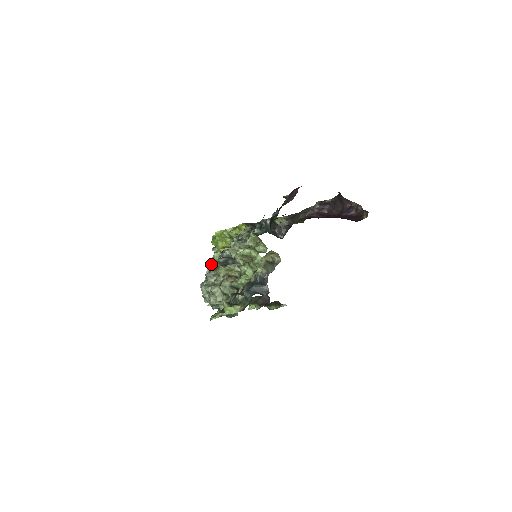
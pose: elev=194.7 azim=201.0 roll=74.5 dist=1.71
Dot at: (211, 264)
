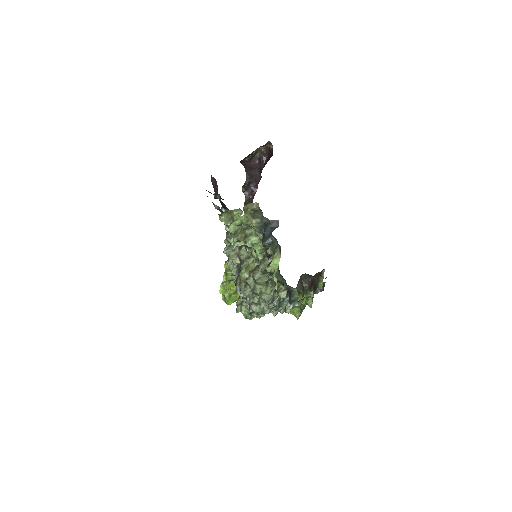
Dot at: occluded
